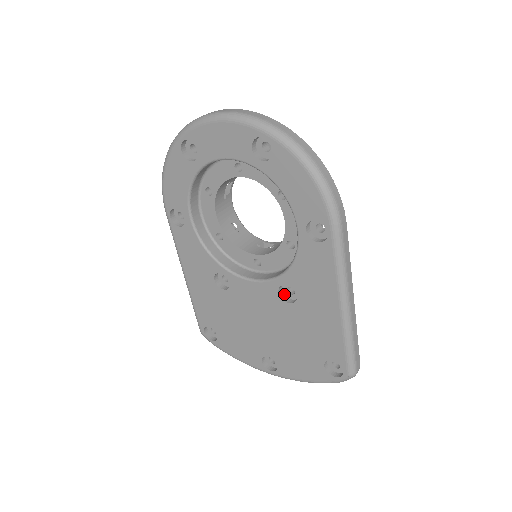
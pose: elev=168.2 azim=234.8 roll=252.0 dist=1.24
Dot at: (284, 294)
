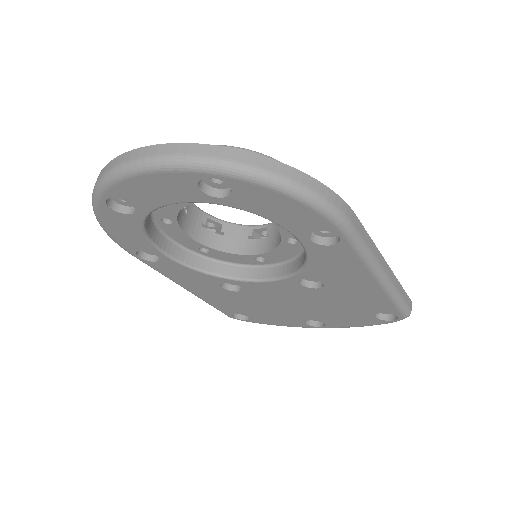
Dot at: (306, 280)
